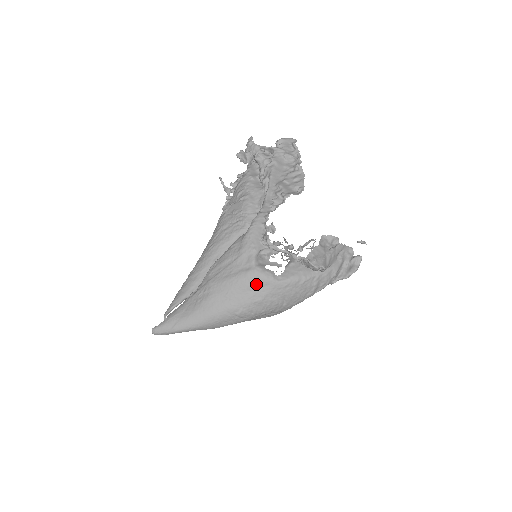
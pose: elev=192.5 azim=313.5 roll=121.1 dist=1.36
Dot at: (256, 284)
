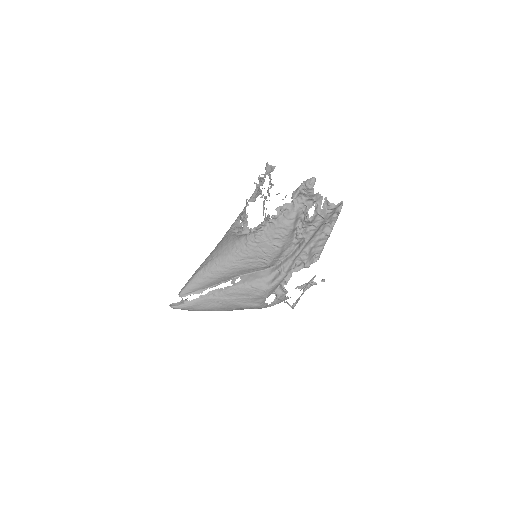
Dot at: occluded
